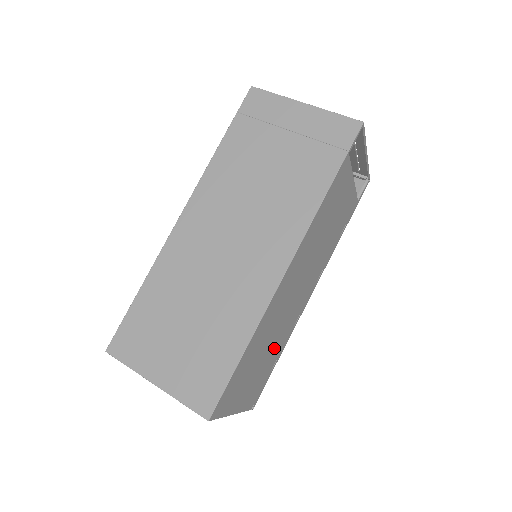
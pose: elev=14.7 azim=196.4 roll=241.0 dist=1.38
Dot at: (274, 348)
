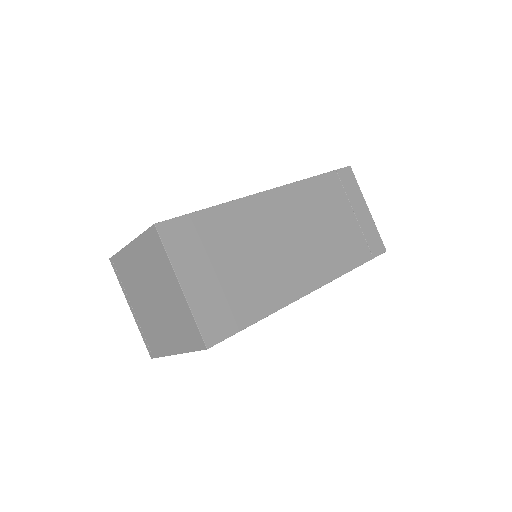
Dot at: occluded
